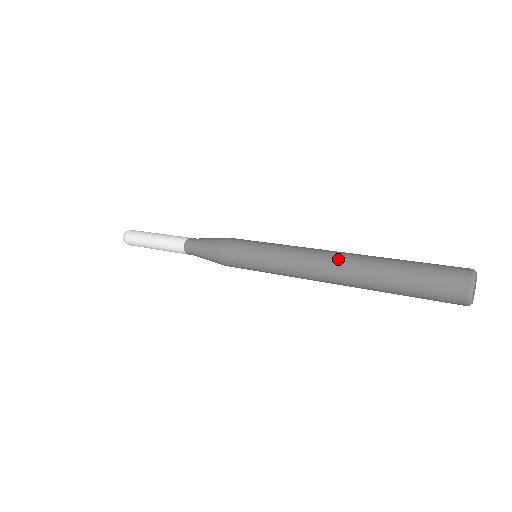
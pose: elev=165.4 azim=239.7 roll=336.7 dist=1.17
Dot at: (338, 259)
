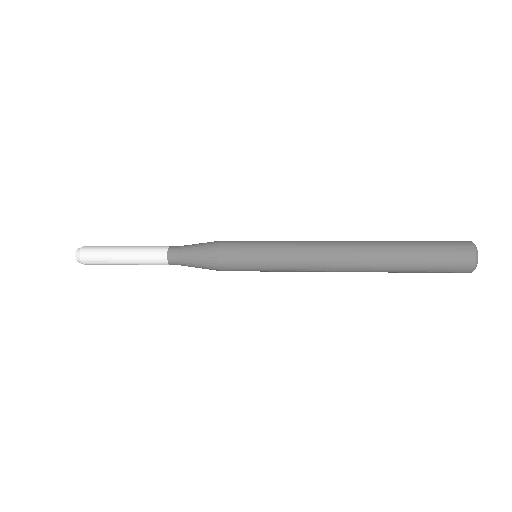
Dot at: (352, 246)
